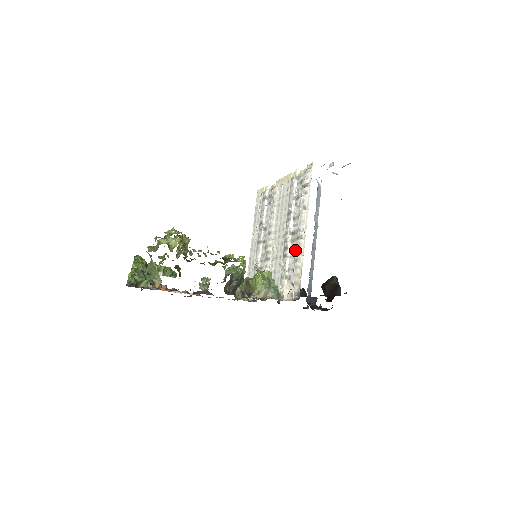
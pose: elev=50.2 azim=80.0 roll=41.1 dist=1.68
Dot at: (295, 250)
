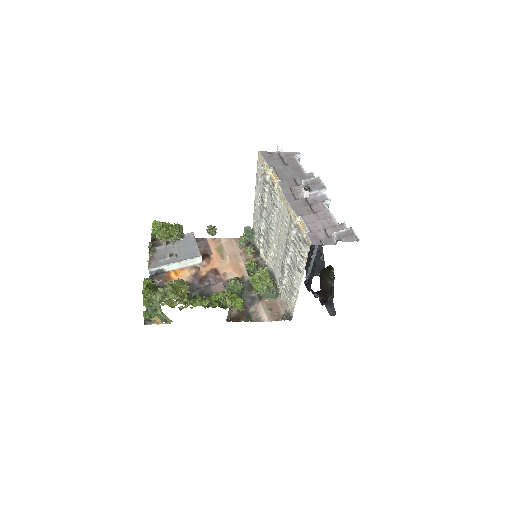
Dot at: (290, 287)
